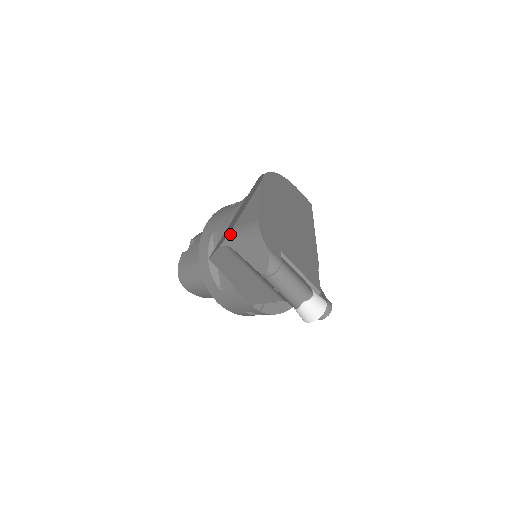
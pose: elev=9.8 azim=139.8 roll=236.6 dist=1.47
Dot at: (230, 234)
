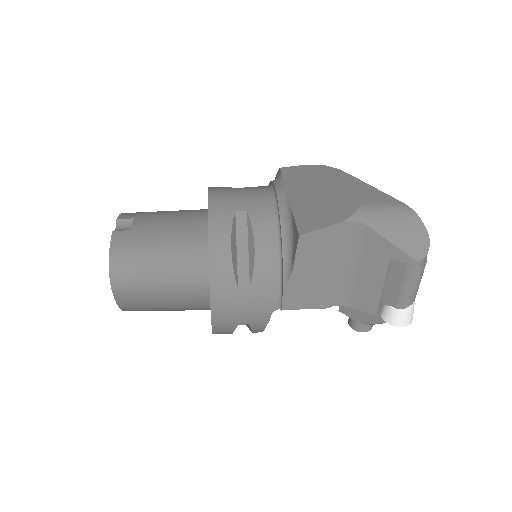
Dot at: (361, 210)
